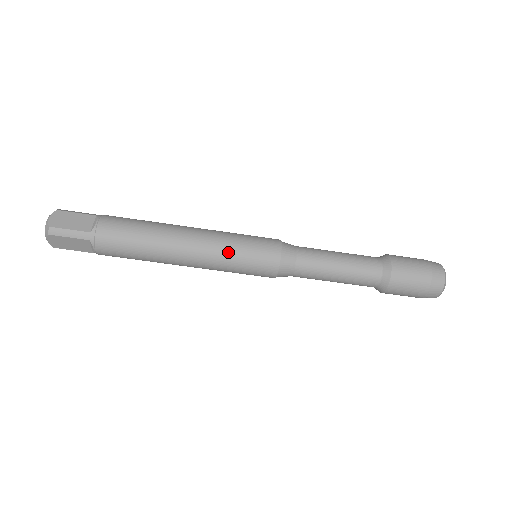
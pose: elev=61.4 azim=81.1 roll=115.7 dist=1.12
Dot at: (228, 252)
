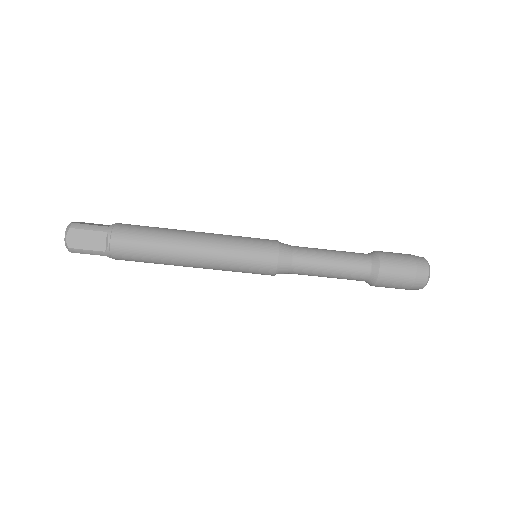
Dot at: (229, 266)
